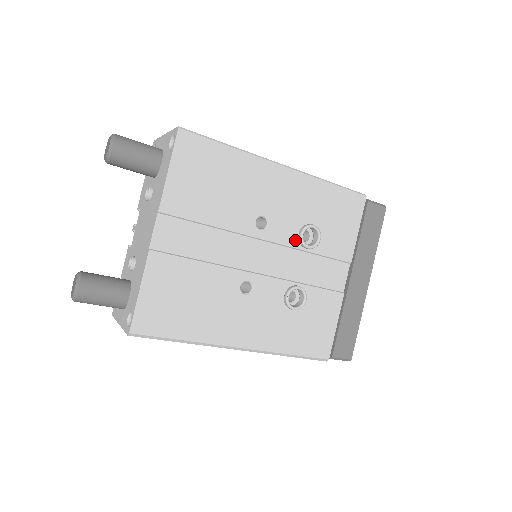
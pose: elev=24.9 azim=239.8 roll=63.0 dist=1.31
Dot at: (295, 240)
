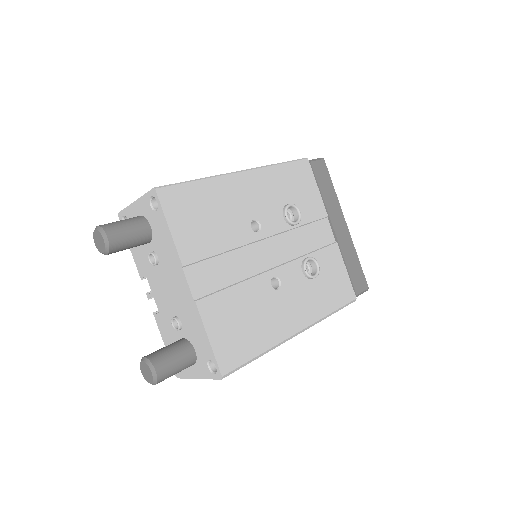
Dot at: (284, 224)
